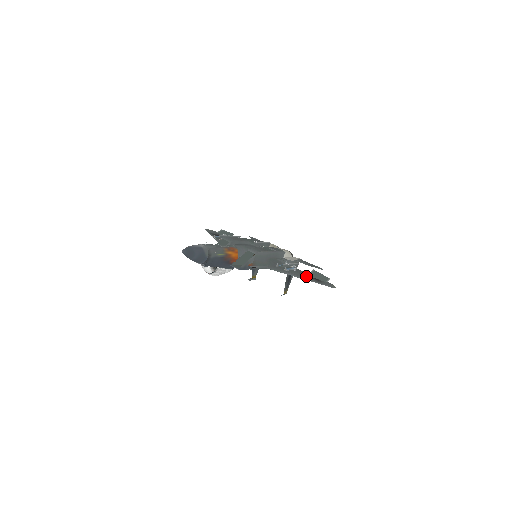
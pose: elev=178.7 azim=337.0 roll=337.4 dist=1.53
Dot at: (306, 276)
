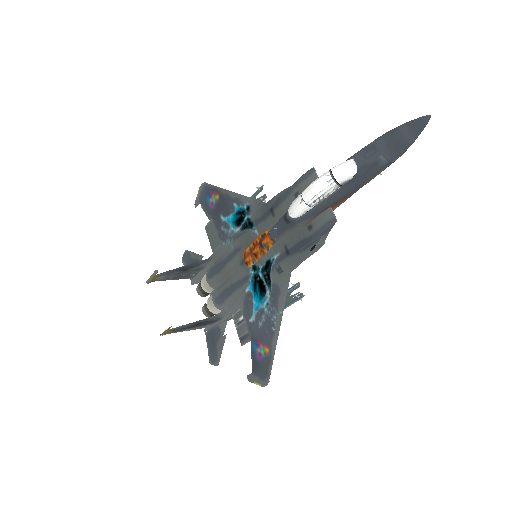
Dot at: (265, 336)
